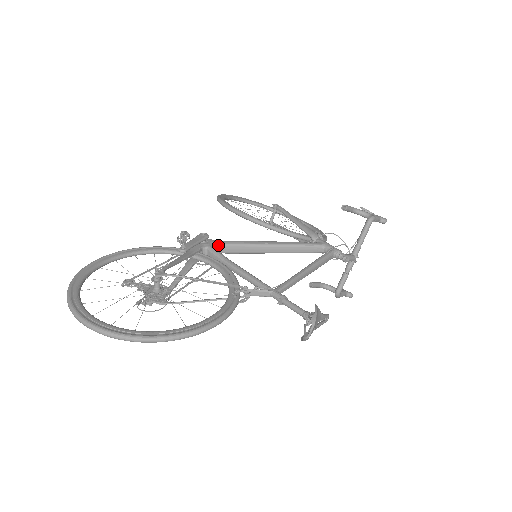
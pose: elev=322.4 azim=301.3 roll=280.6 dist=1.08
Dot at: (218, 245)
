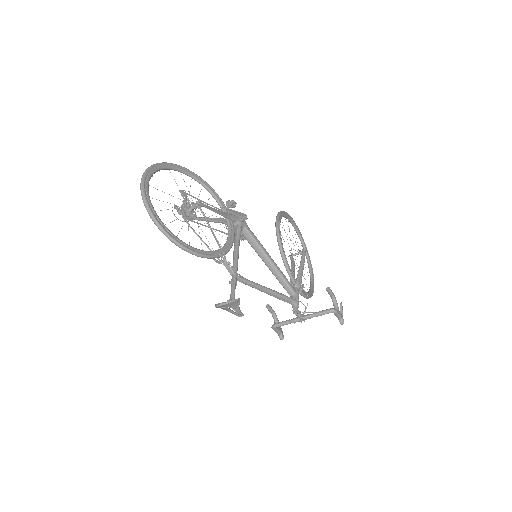
Dot at: (246, 229)
